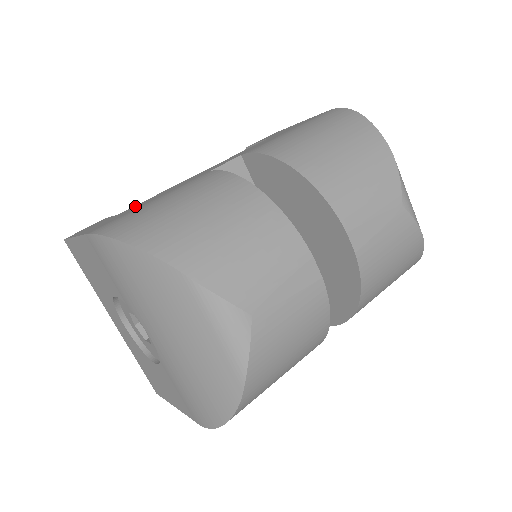
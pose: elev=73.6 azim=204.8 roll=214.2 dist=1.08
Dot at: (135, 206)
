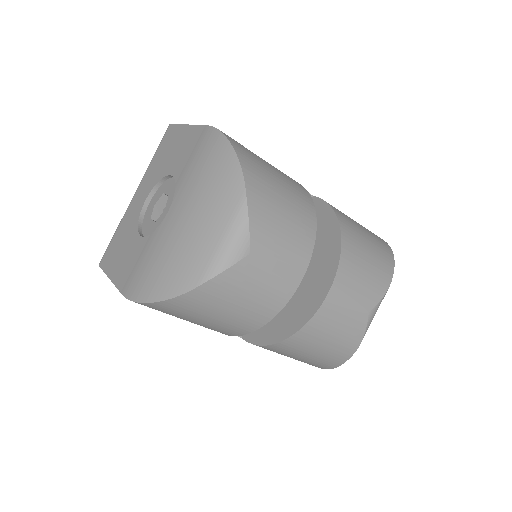
Dot at: occluded
